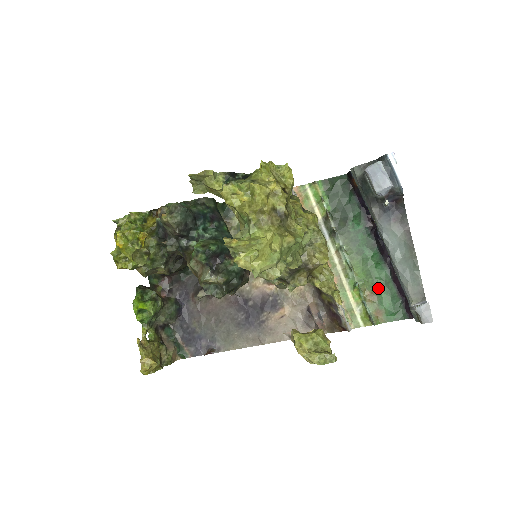
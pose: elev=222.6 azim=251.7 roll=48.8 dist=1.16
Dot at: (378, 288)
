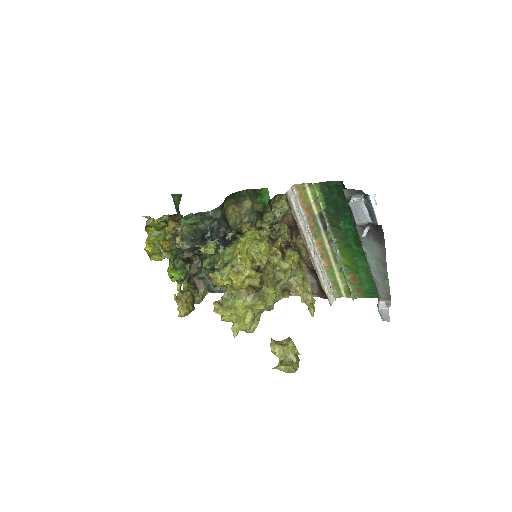
Dot at: (360, 274)
